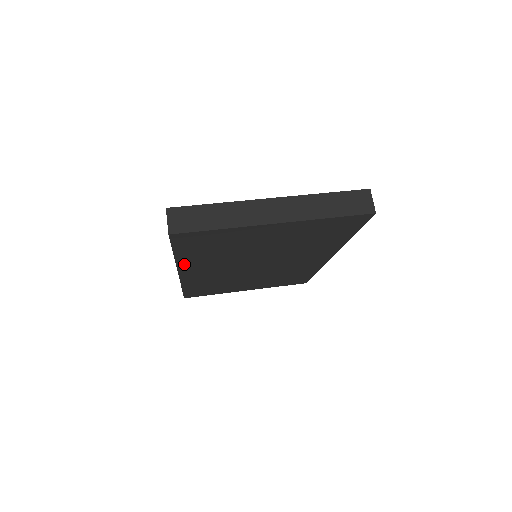
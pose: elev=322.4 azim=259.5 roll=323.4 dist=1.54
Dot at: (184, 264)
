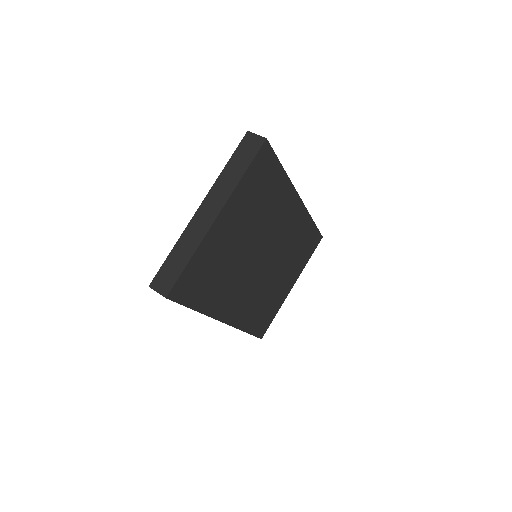
Dot at: (214, 311)
